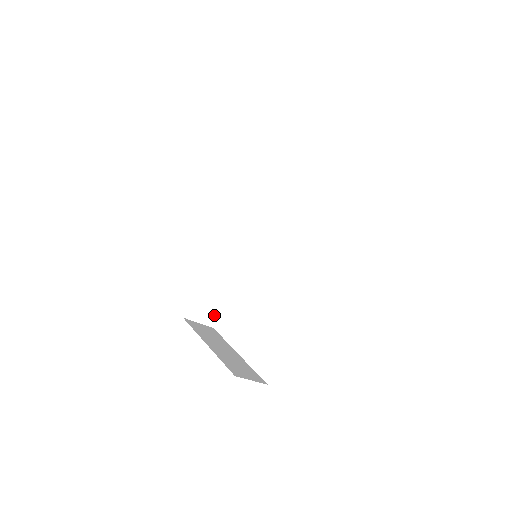
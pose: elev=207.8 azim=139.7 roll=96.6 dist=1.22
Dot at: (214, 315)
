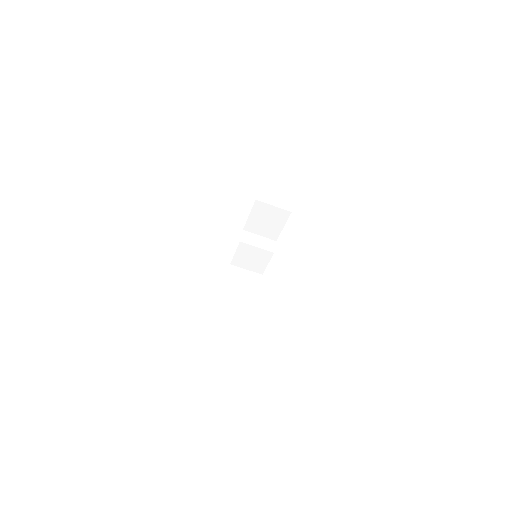
Dot at: (247, 314)
